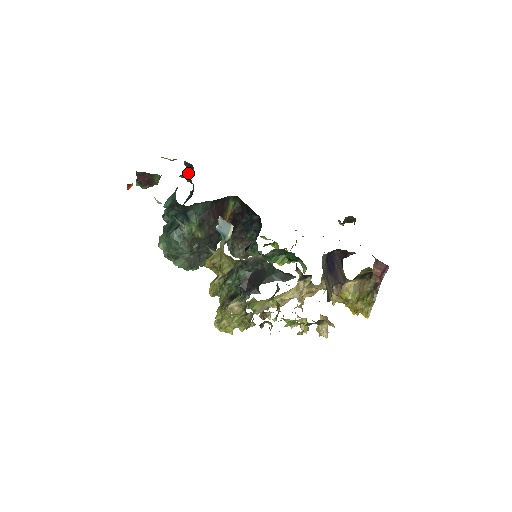
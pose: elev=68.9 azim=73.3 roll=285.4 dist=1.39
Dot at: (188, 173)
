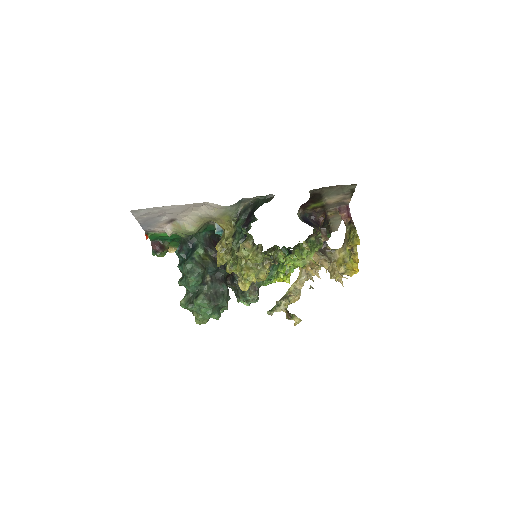
Dot at: occluded
